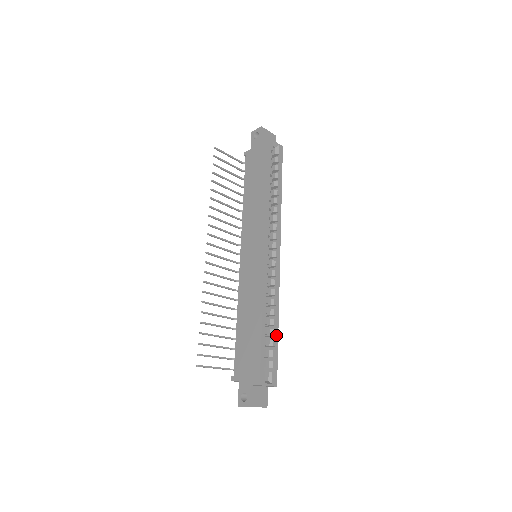
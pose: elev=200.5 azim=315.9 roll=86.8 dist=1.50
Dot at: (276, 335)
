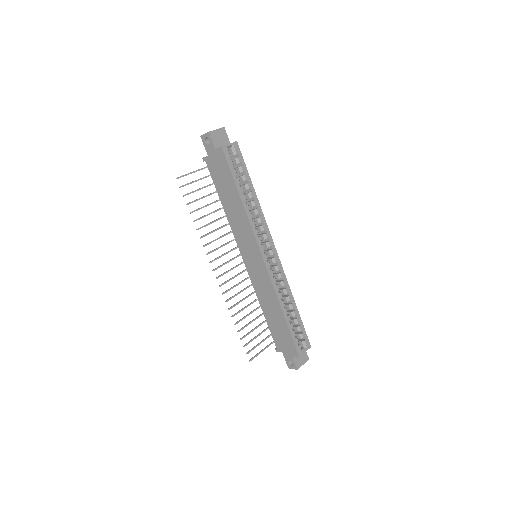
Dot at: (297, 313)
